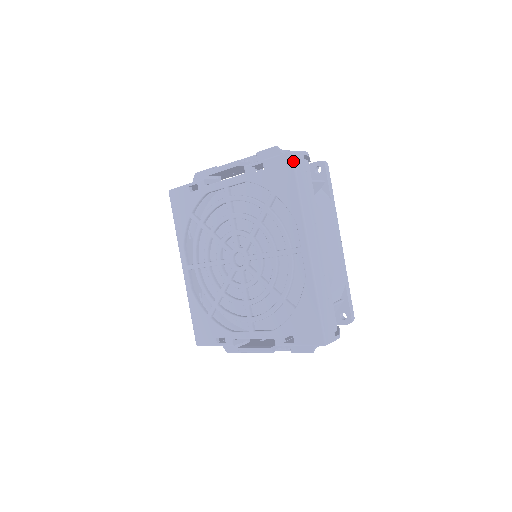
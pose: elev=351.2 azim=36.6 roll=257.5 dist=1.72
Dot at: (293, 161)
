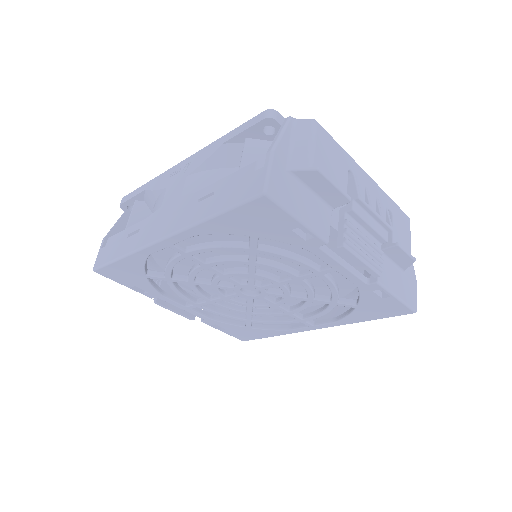
Dot at: occluded
